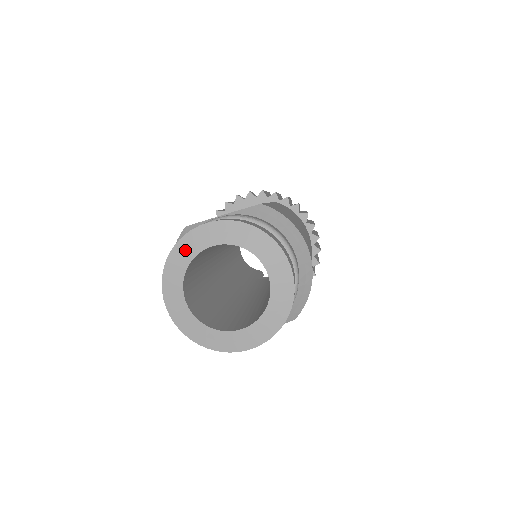
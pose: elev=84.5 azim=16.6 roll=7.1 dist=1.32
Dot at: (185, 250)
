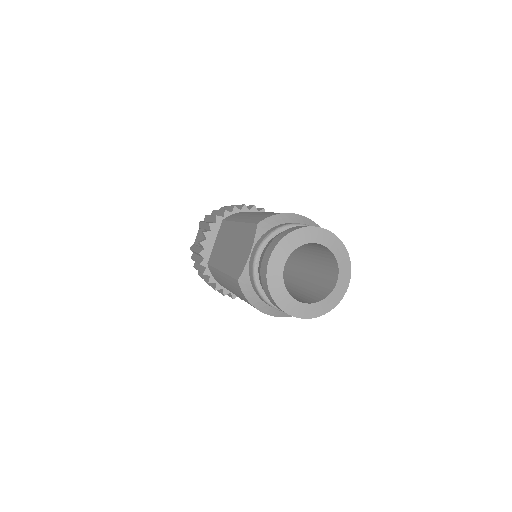
Dot at: (275, 283)
